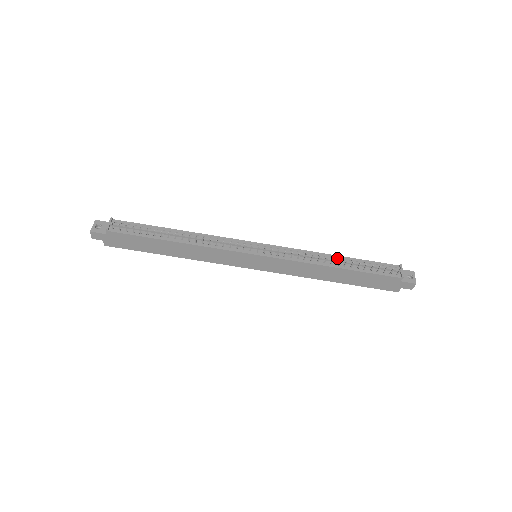
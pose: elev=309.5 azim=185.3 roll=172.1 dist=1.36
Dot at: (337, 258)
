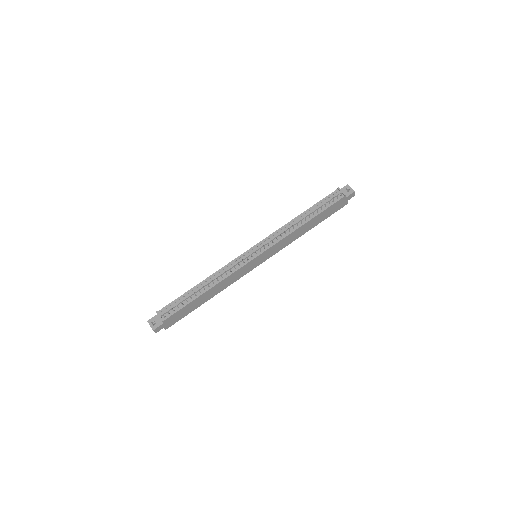
Dot at: (301, 216)
